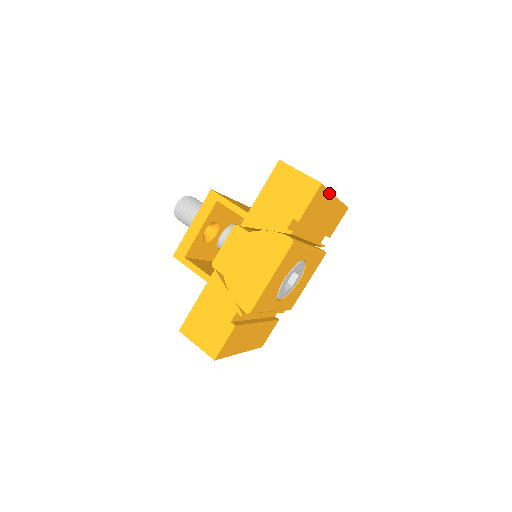
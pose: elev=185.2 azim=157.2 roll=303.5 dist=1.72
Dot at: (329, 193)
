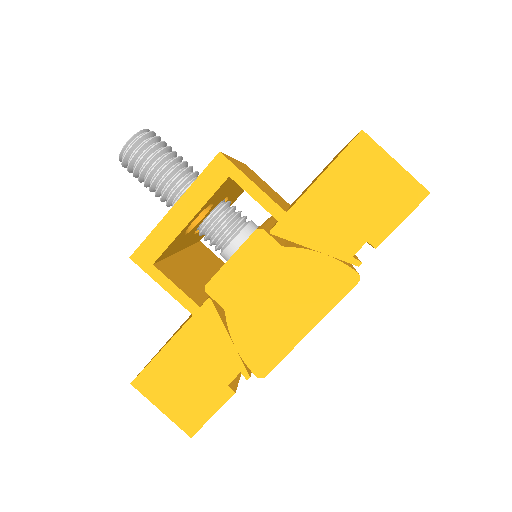
Dot at: occluded
